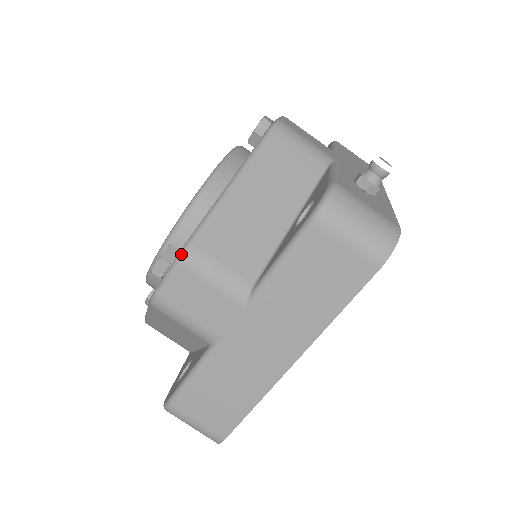
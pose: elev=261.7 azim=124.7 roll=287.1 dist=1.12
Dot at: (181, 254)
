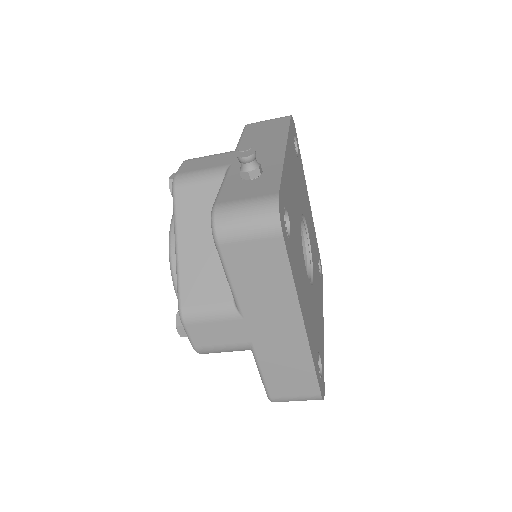
Dot at: (180, 318)
